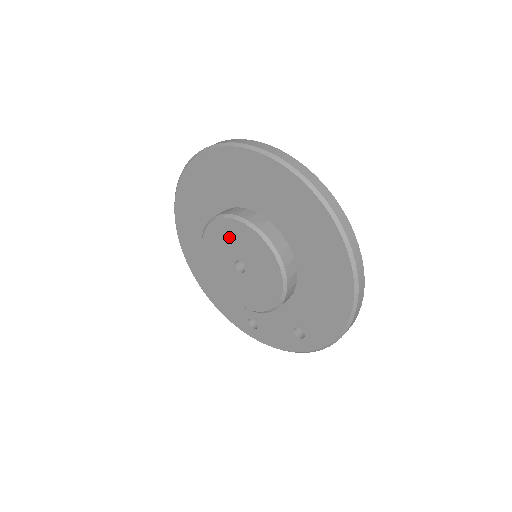
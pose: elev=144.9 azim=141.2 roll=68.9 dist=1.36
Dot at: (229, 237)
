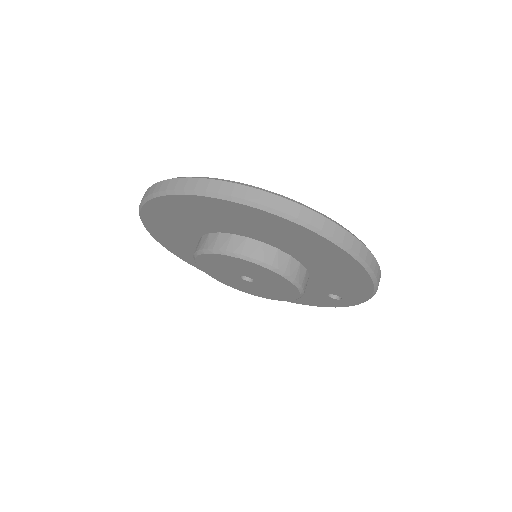
Dot at: (220, 264)
